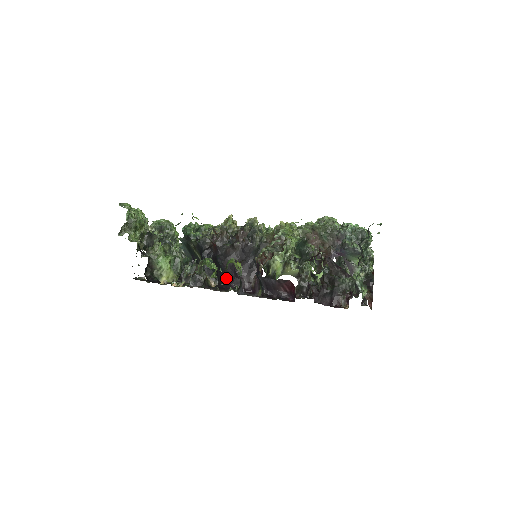
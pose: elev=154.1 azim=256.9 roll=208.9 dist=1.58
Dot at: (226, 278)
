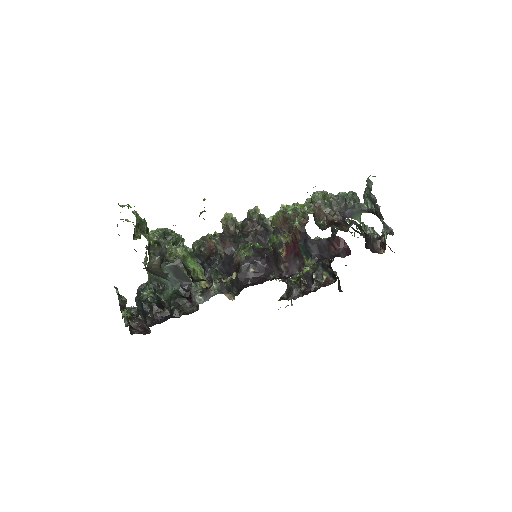
Dot at: (253, 274)
